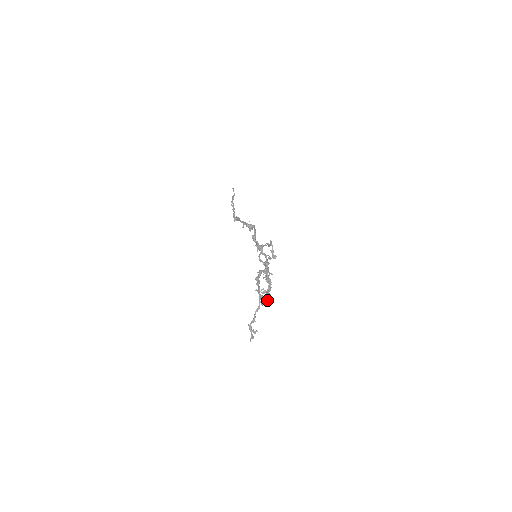
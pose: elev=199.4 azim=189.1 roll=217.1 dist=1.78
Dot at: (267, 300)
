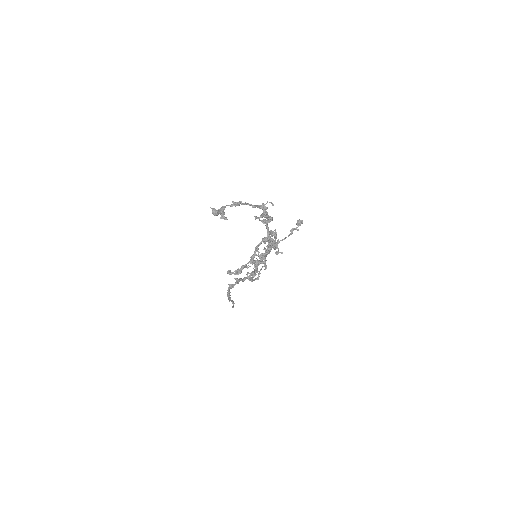
Dot at: (242, 269)
